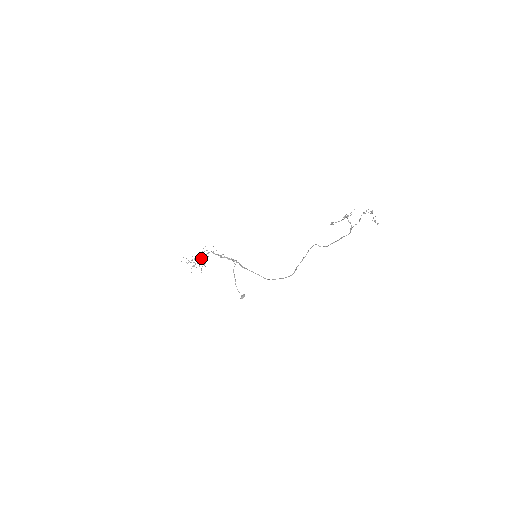
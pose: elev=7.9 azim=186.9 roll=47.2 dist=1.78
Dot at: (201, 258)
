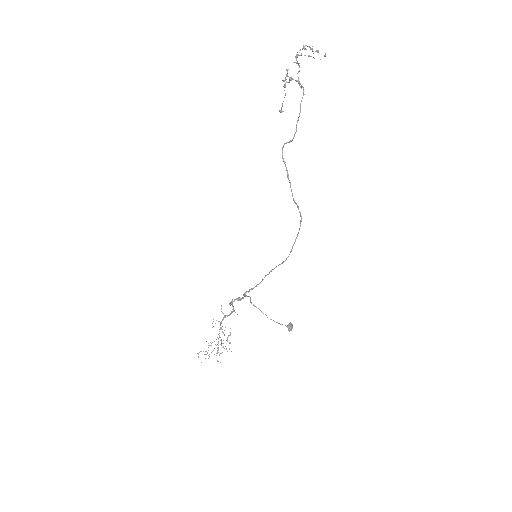
Dot at: (219, 337)
